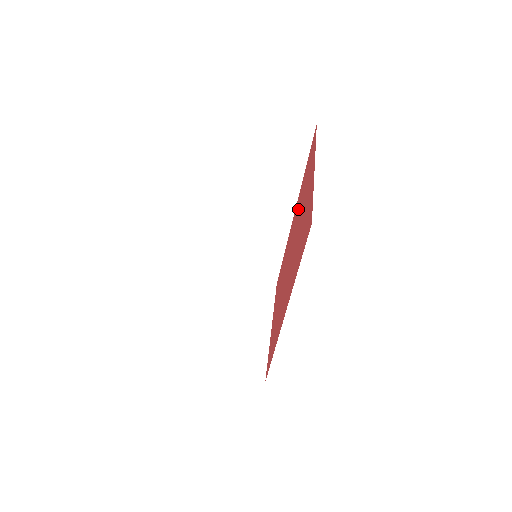
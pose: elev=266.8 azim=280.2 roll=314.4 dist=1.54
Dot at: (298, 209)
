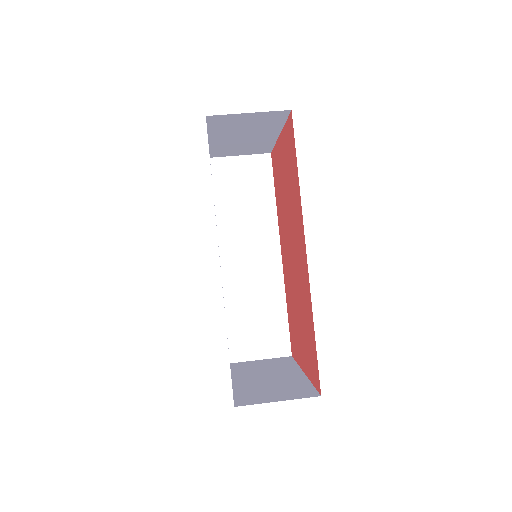
Dot at: (281, 219)
